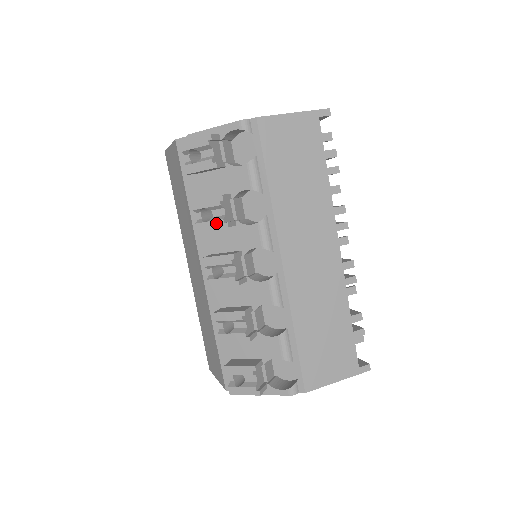
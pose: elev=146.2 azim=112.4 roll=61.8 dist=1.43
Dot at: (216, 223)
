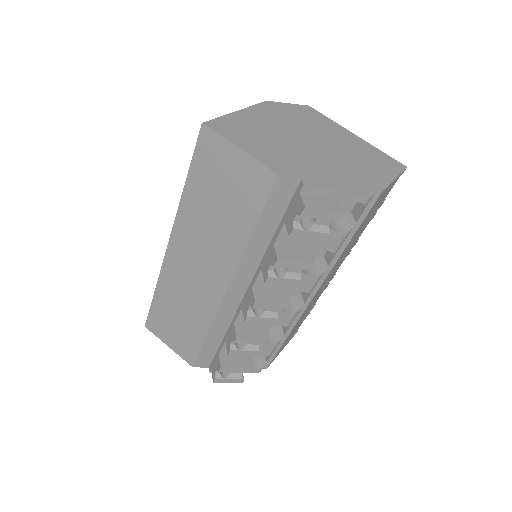
Dot at: (291, 281)
